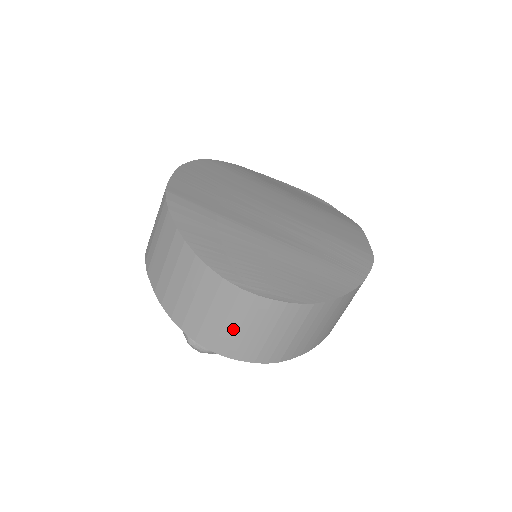
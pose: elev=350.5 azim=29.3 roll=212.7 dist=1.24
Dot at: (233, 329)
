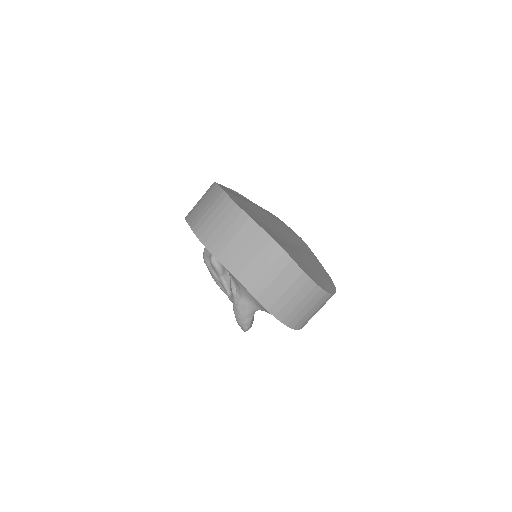
Dot at: (314, 314)
